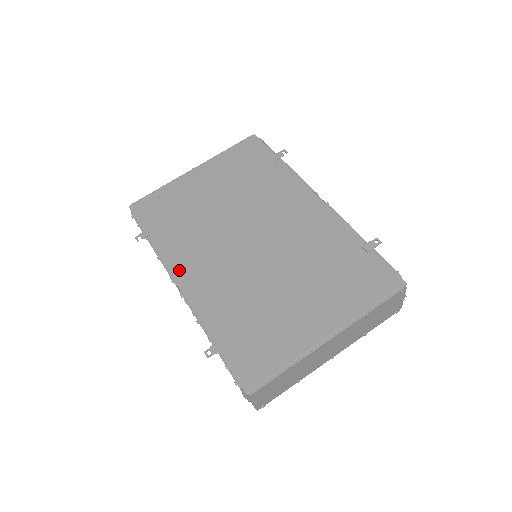
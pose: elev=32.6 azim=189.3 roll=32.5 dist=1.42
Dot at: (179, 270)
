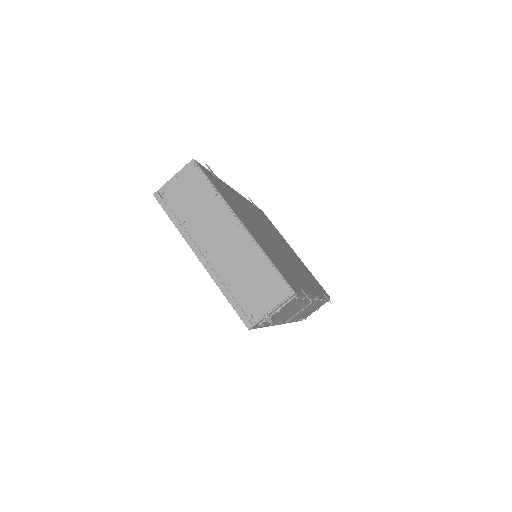
Dot at: (243, 198)
